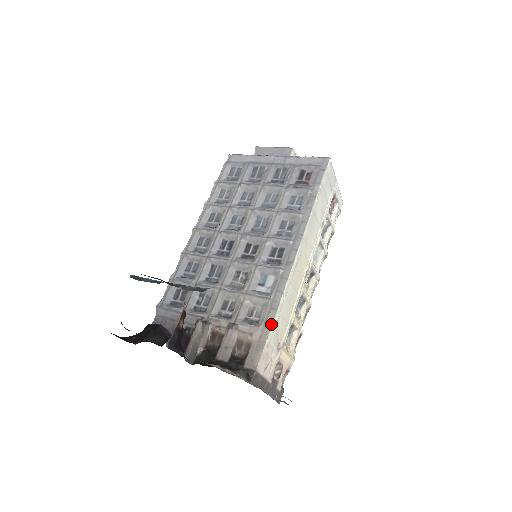
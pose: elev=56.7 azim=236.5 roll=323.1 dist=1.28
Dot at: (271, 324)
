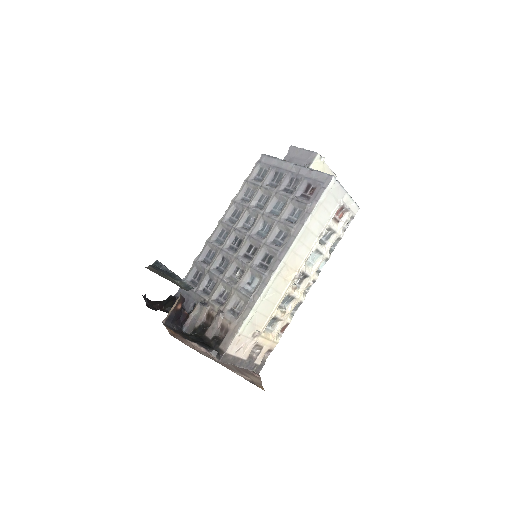
Dot at: (244, 319)
